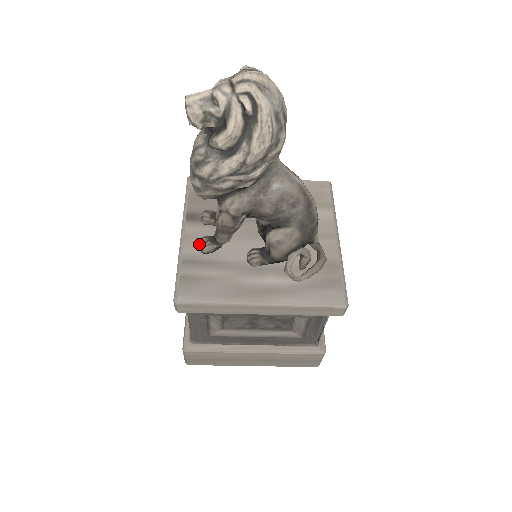
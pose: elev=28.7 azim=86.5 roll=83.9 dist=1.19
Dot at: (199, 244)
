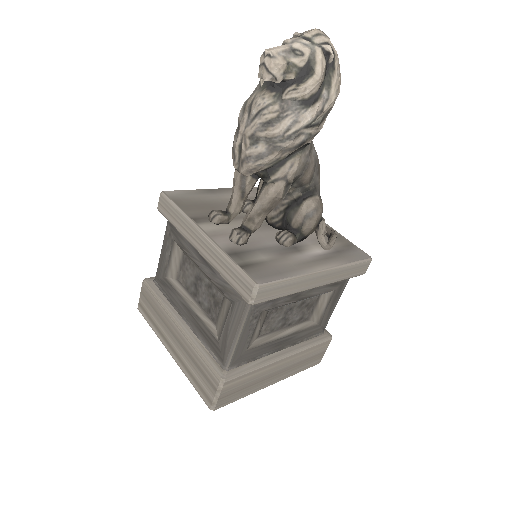
Dot at: (232, 237)
